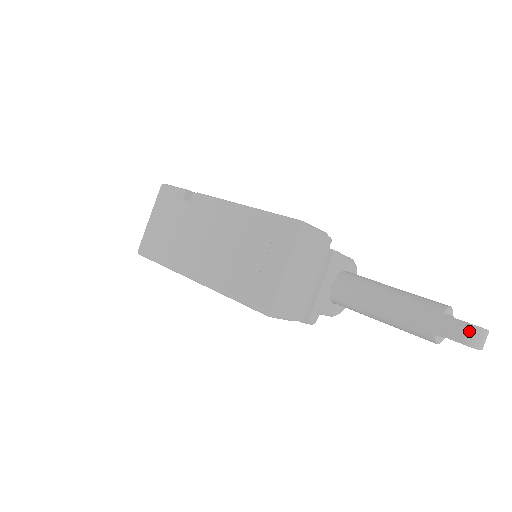
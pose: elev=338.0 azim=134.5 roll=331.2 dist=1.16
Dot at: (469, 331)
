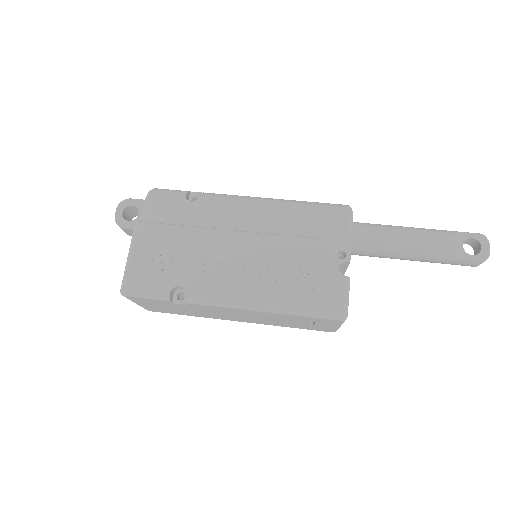
Dot at: occluded
